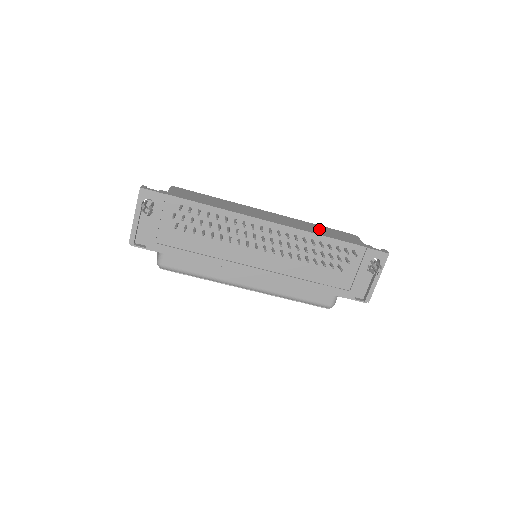
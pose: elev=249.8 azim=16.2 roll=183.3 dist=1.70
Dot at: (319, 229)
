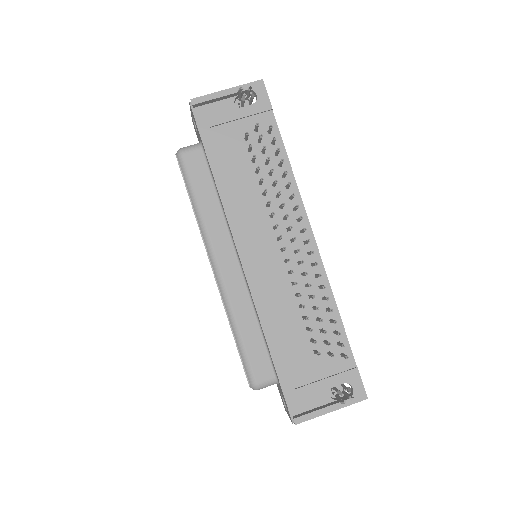
Dot at: occluded
